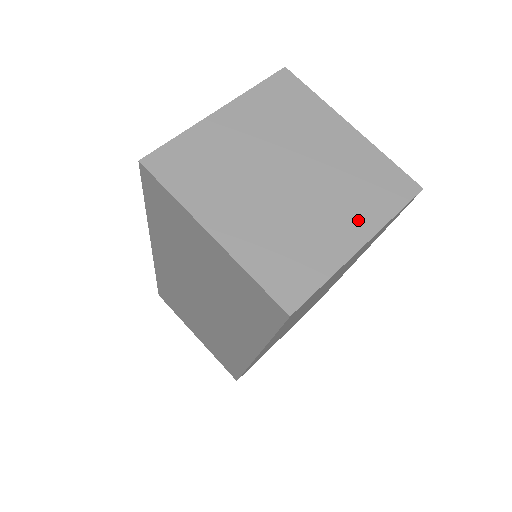
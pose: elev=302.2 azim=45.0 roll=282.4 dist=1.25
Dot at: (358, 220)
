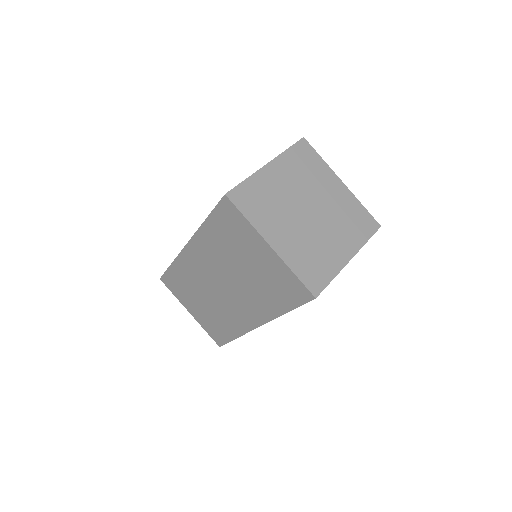
Dot at: (348, 243)
